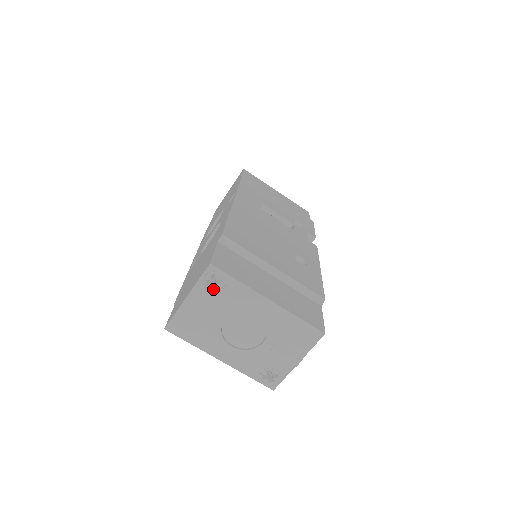
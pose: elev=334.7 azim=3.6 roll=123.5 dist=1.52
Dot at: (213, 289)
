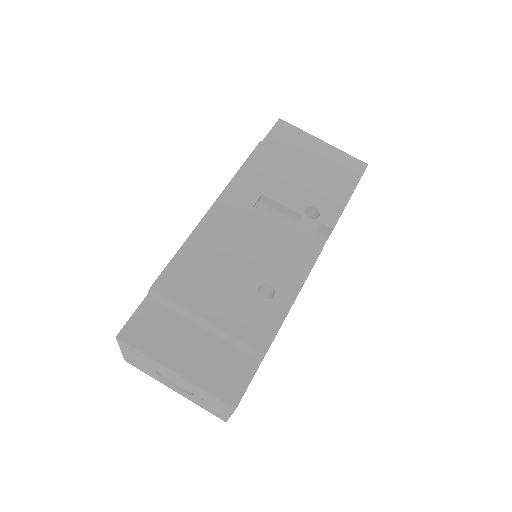
Dot at: (132, 352)
